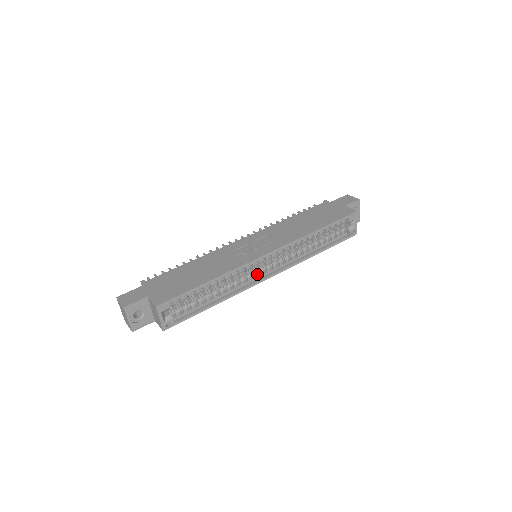
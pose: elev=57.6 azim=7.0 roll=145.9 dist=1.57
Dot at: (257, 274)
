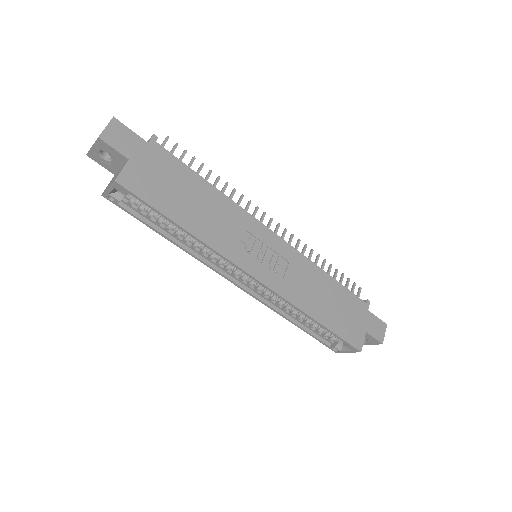
Dot at: (231, 268)
